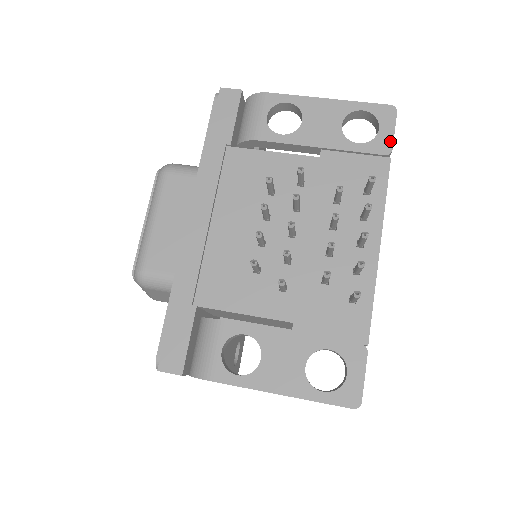
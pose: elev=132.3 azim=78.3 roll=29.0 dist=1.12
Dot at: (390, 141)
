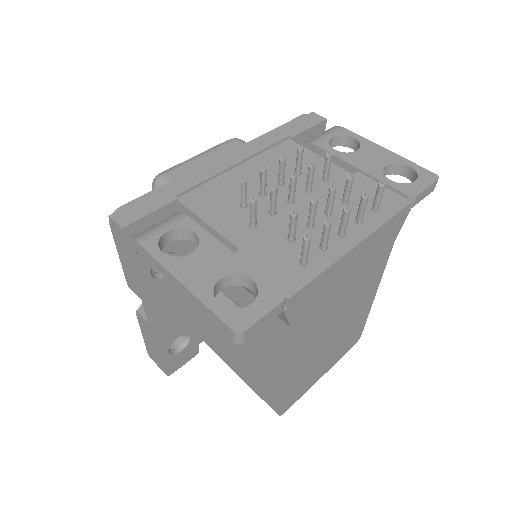
Dot at: (419, 191)
